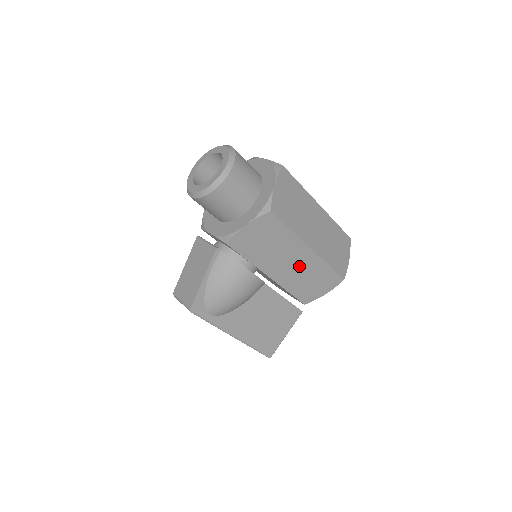
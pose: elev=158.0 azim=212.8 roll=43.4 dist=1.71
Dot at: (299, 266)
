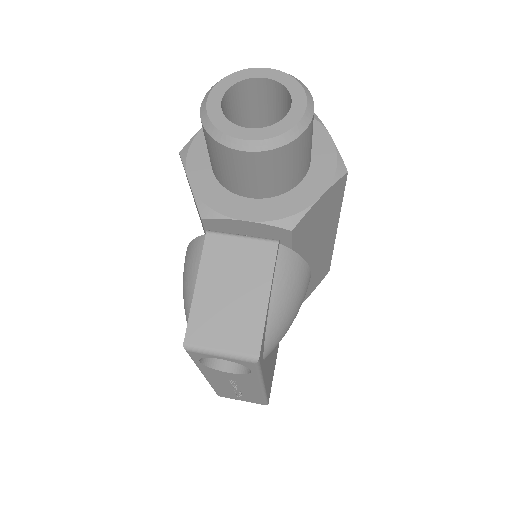
Dot at: (317, 258)
